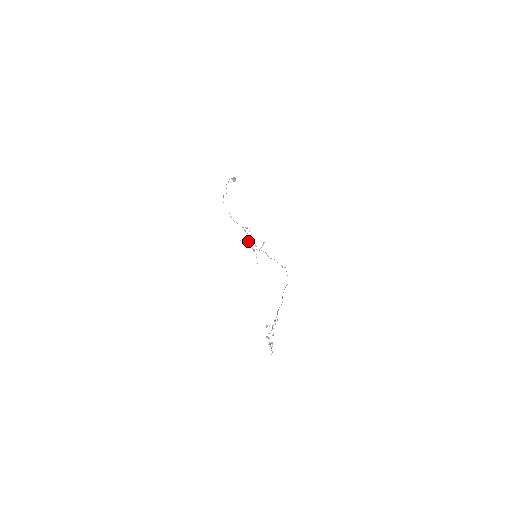
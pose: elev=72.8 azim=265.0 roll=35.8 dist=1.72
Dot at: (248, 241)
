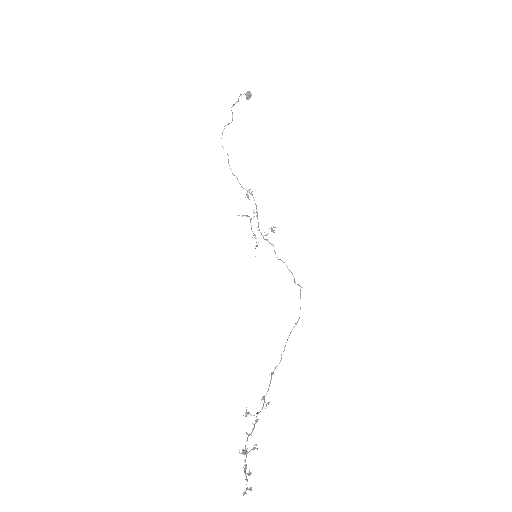
Dot at: (248, 216)
